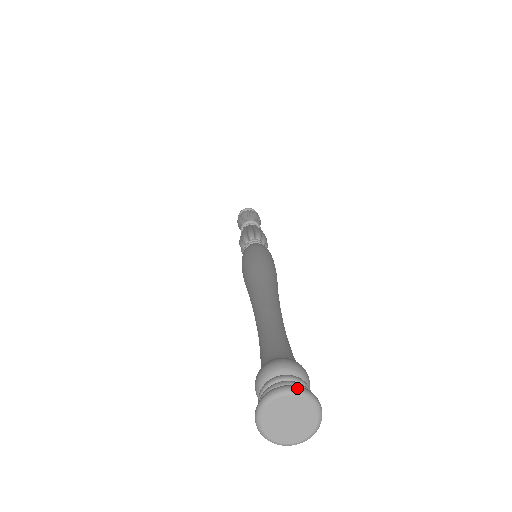
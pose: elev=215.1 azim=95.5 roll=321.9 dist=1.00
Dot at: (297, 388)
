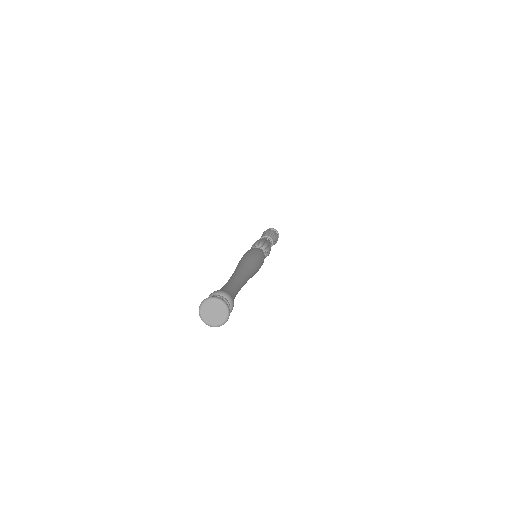
Dot at: (213, 297)
